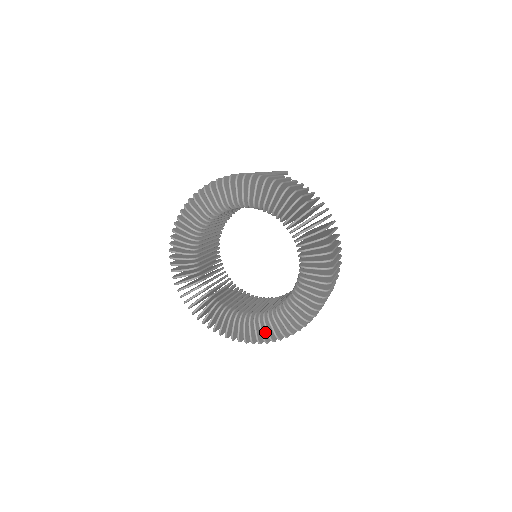
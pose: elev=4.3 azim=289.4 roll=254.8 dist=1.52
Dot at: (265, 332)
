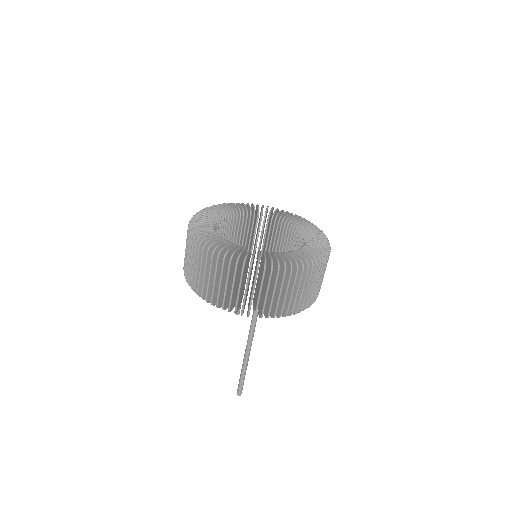
Dot at: occluded
